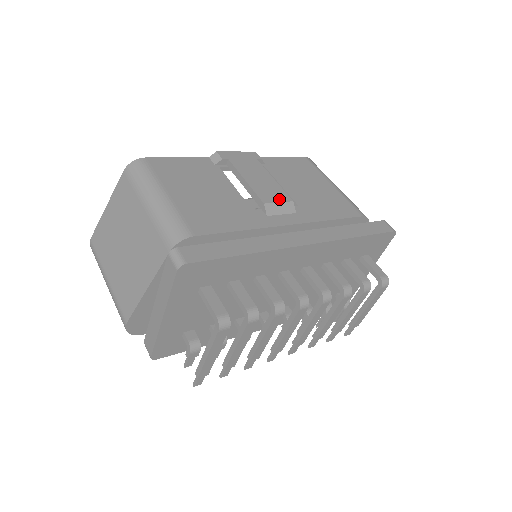
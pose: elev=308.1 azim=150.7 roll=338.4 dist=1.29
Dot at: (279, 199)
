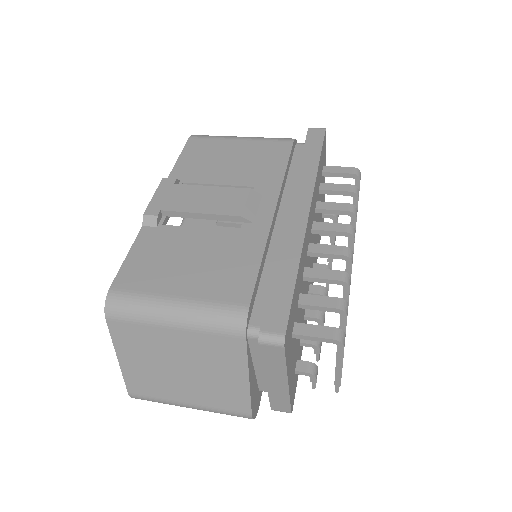
Dot at: (242, 199)
